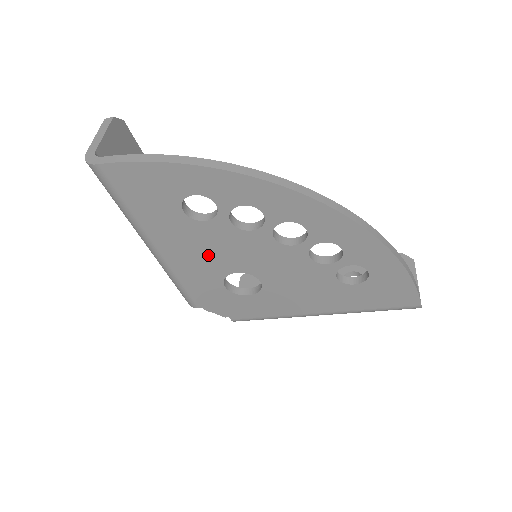
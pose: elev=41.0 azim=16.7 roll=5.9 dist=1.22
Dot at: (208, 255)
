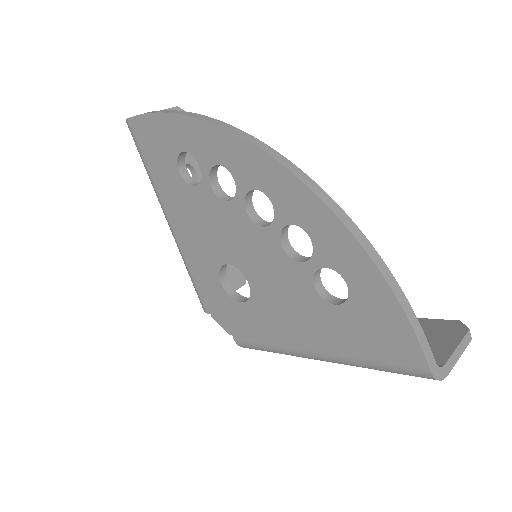
Dot at: (203, 234)
